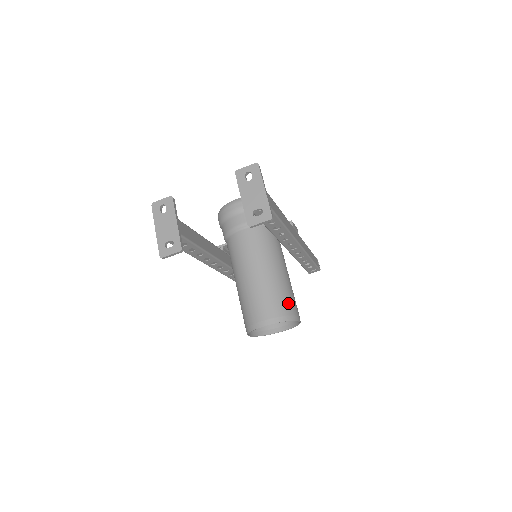
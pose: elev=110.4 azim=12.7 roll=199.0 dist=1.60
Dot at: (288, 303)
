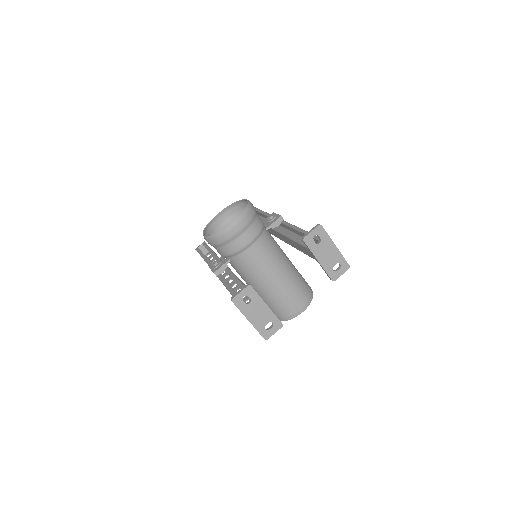
Dot at: (305, 284)
